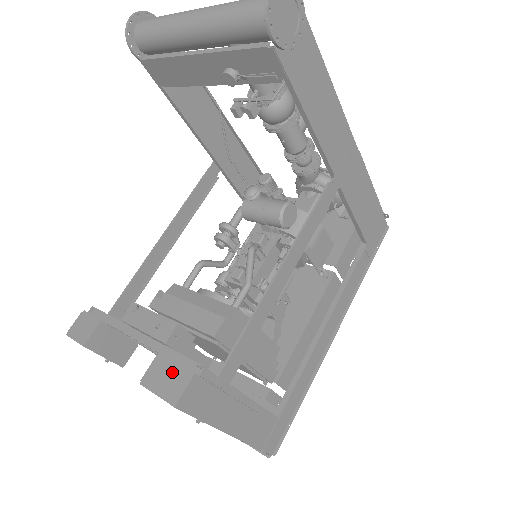
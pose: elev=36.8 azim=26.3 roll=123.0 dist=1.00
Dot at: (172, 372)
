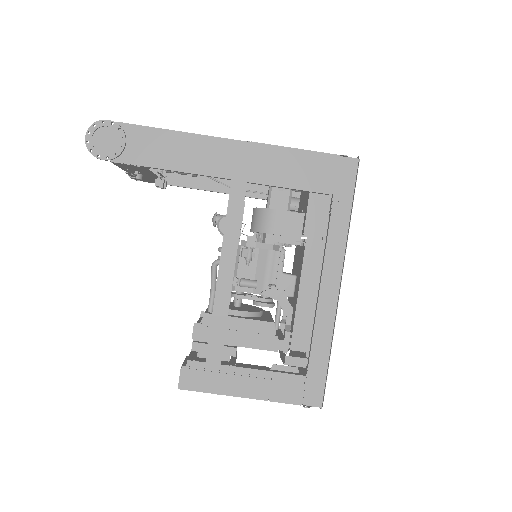
Dot at: occluded
